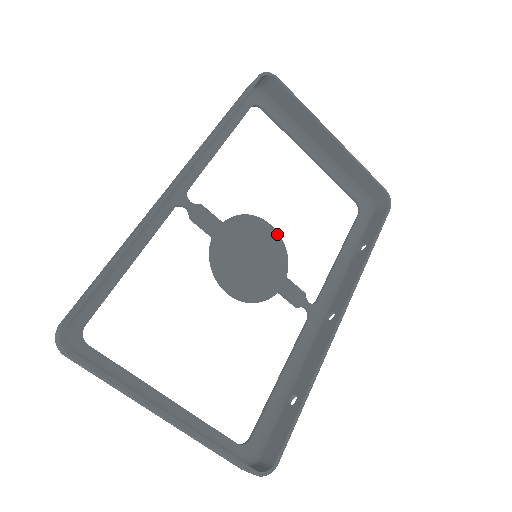
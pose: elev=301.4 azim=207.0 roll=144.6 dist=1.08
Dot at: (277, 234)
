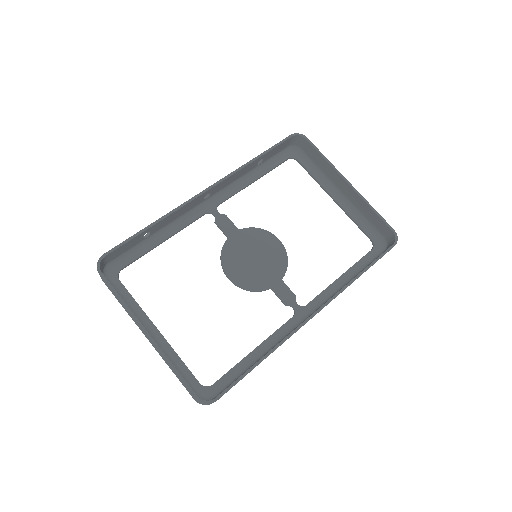
Dot at: (283, 247)
